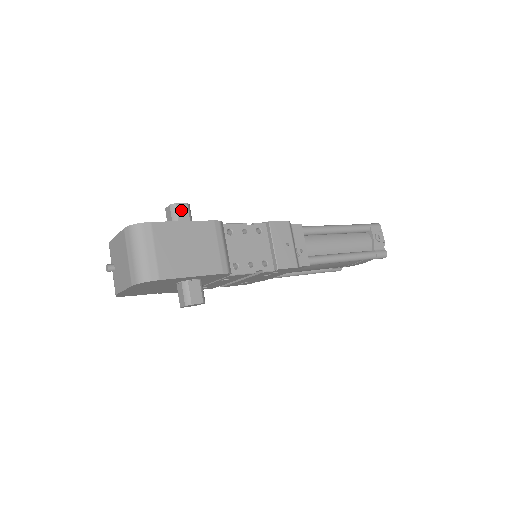
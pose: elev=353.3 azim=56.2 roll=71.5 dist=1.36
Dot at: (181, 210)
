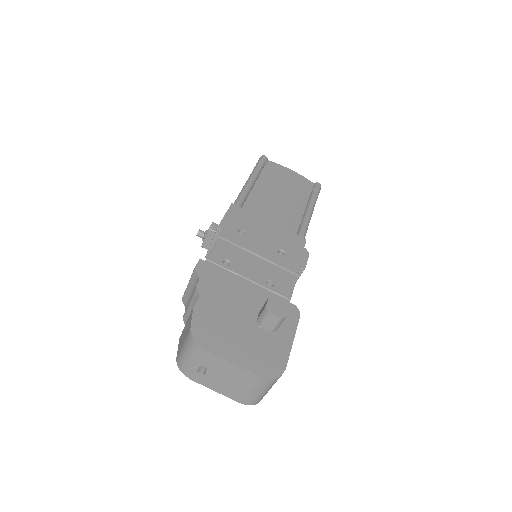
Dot at: occluded
